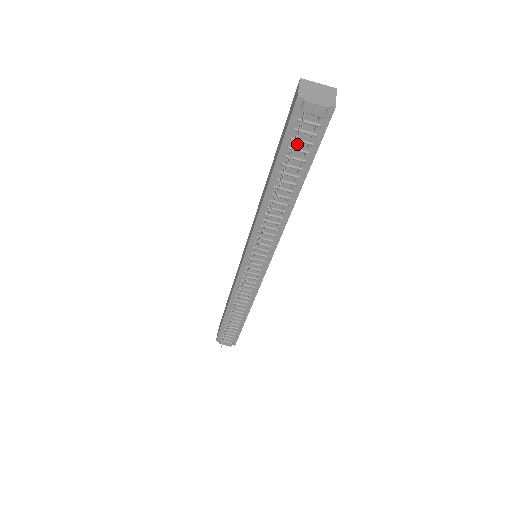
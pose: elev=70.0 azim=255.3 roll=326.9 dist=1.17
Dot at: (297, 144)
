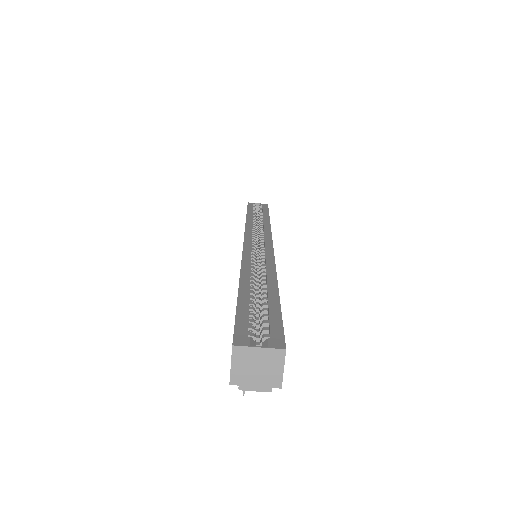
Dot at: occluded
